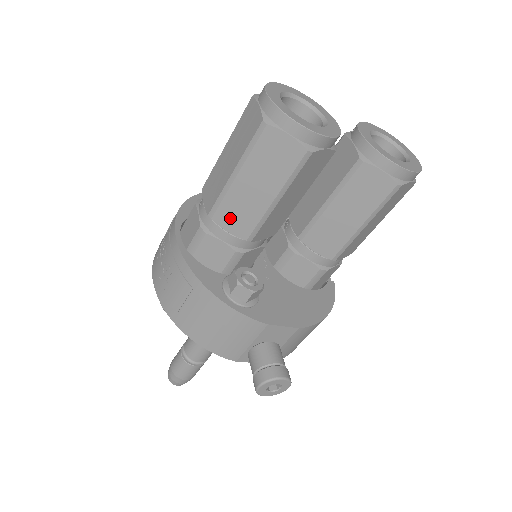
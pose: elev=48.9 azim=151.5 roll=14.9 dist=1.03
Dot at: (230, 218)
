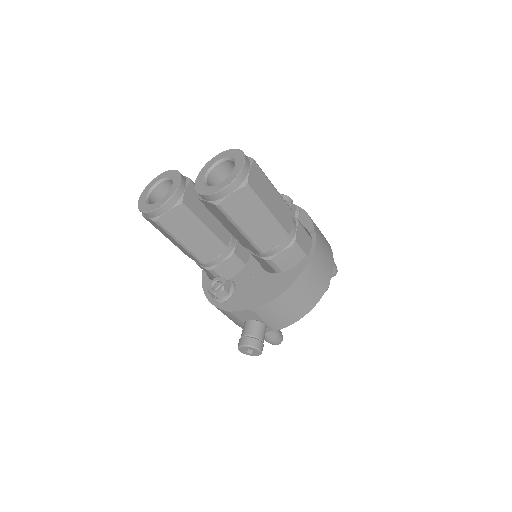
Dot at: (188, 255)
